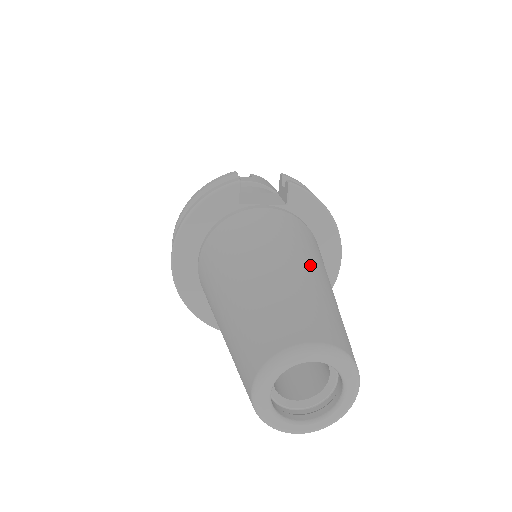
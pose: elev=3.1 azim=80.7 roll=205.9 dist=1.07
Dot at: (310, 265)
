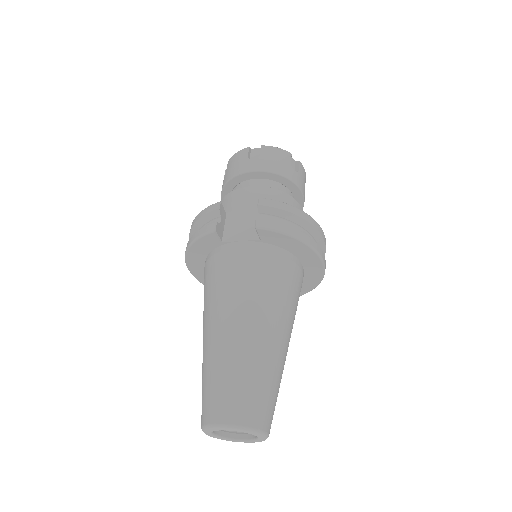
Dot at: (254, 329)
